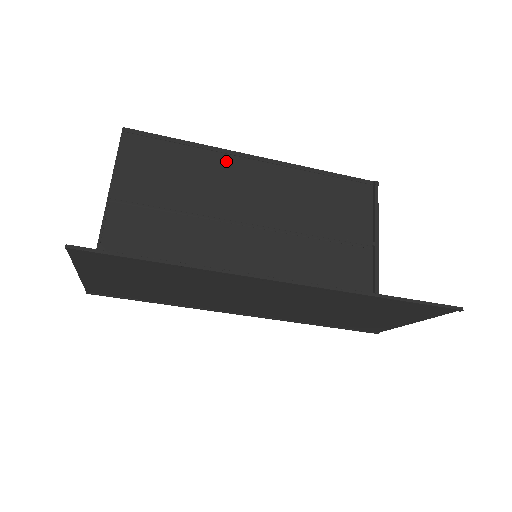
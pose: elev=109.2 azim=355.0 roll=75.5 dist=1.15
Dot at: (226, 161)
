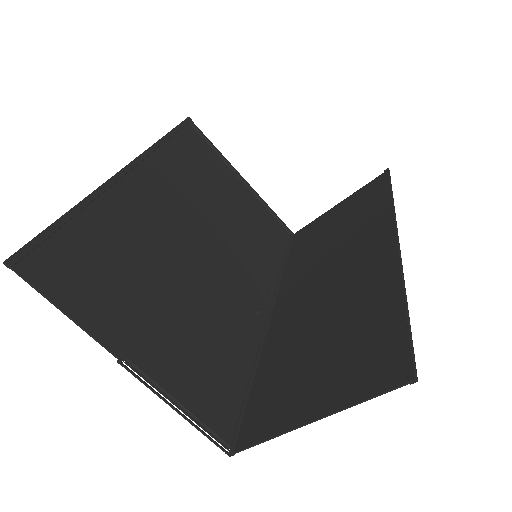
Dot at: (120, 195)
